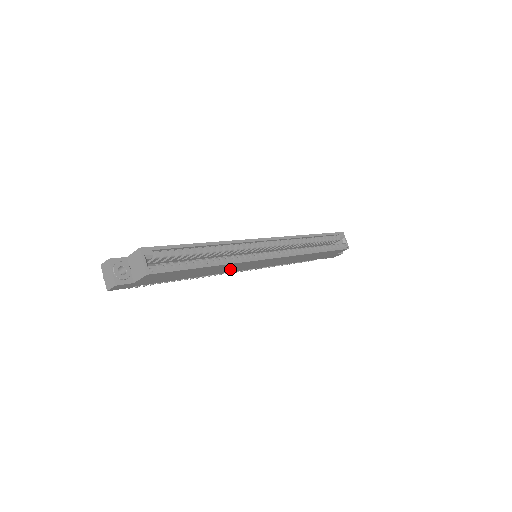
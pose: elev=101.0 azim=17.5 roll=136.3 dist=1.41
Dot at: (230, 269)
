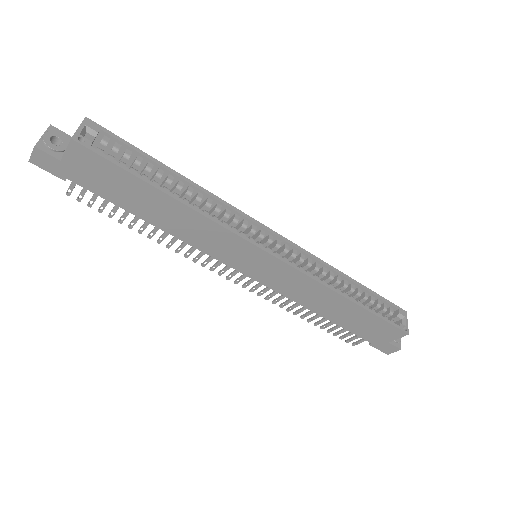
Dot at: (208, 242)
